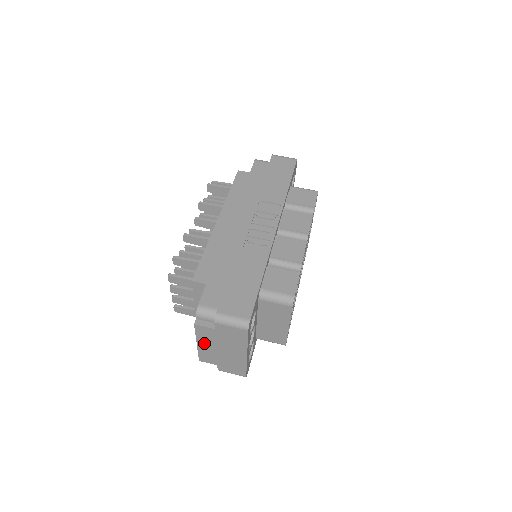
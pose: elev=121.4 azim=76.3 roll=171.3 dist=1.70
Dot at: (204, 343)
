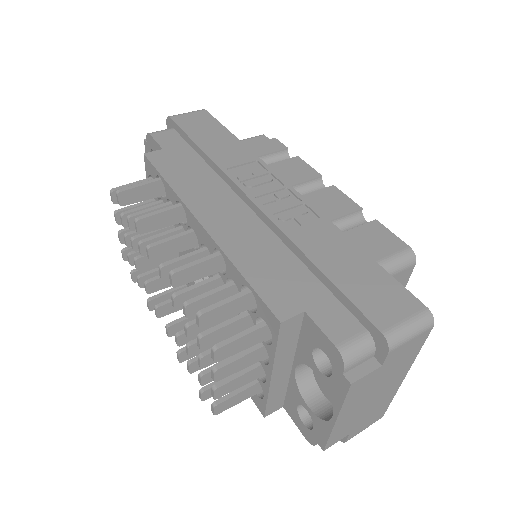
Dot at: (348, 410)
